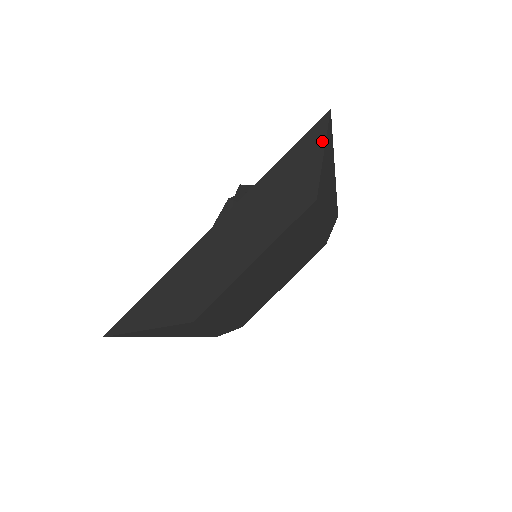
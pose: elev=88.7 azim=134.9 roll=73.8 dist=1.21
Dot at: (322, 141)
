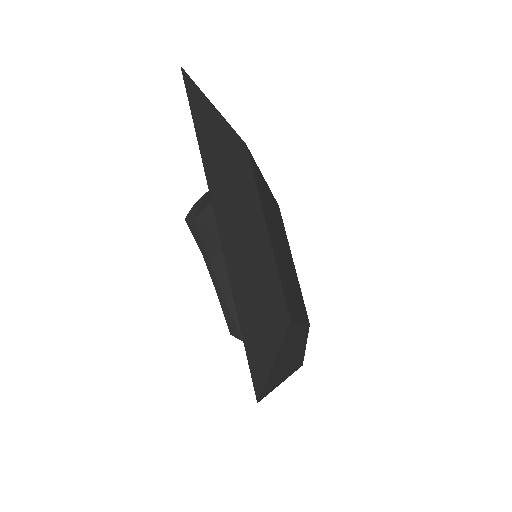
Dot at: (202, 95)
